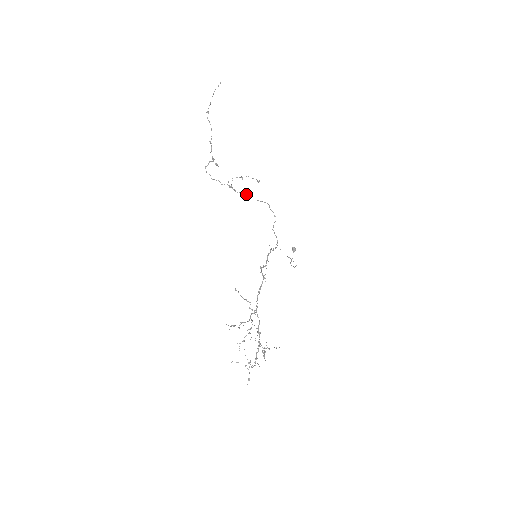
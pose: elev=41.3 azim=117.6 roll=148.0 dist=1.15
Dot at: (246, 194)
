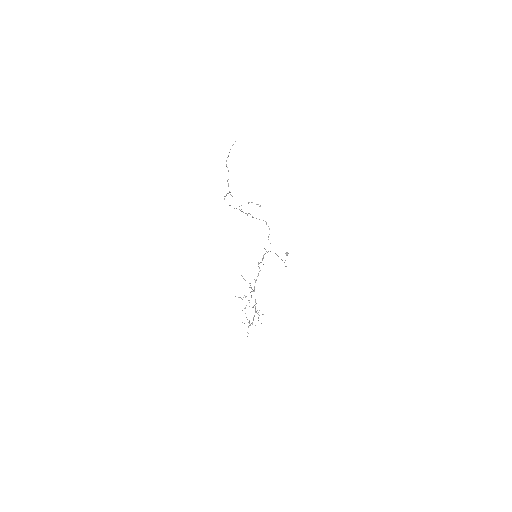
Dot at: occluded
